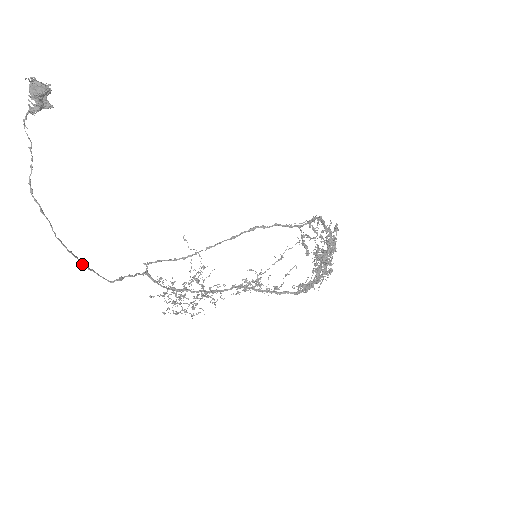
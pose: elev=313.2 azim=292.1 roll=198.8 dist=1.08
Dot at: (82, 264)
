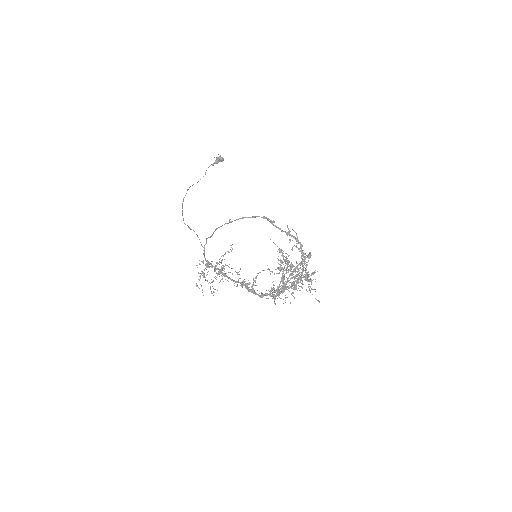
Dot at: (182, 210)
